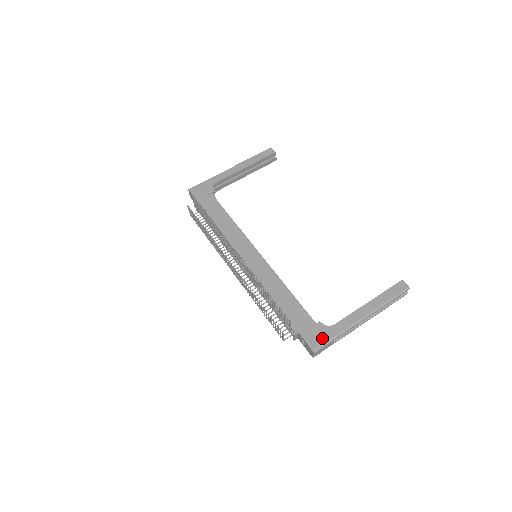
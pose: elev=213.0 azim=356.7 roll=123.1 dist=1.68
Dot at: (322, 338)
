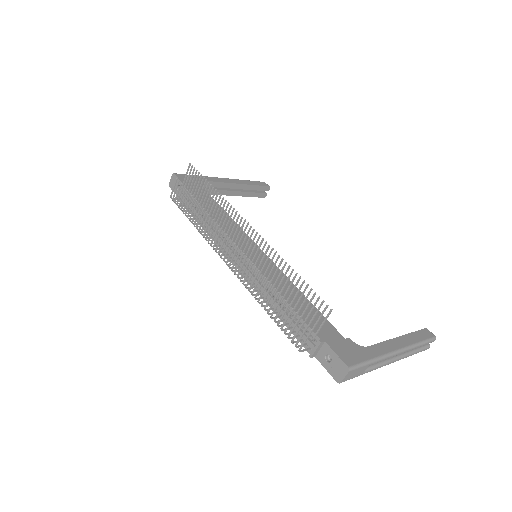
Dot at: (356, 356)
